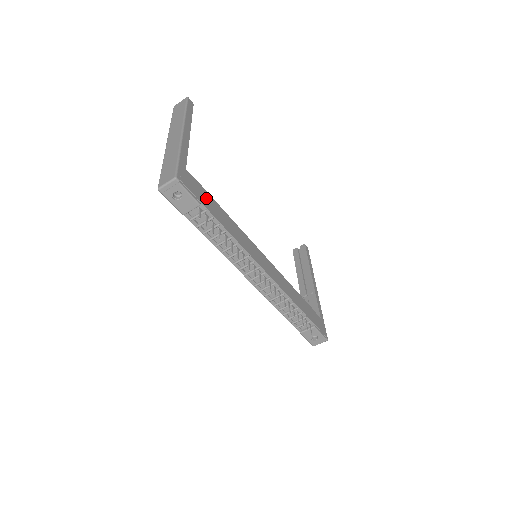
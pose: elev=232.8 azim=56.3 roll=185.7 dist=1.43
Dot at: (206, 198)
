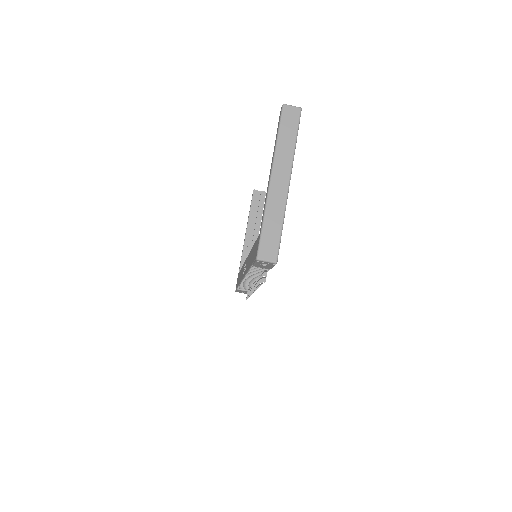
Dot at: occluded
